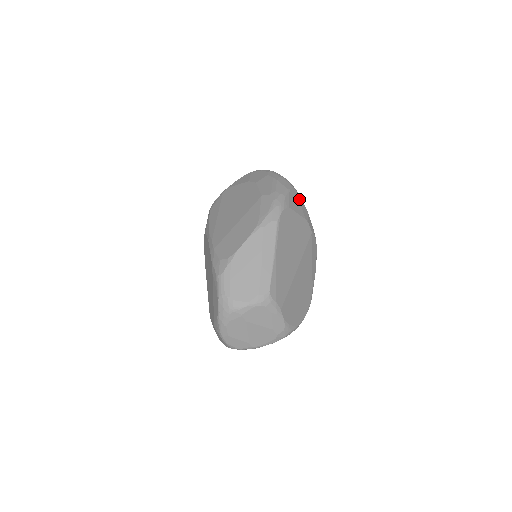
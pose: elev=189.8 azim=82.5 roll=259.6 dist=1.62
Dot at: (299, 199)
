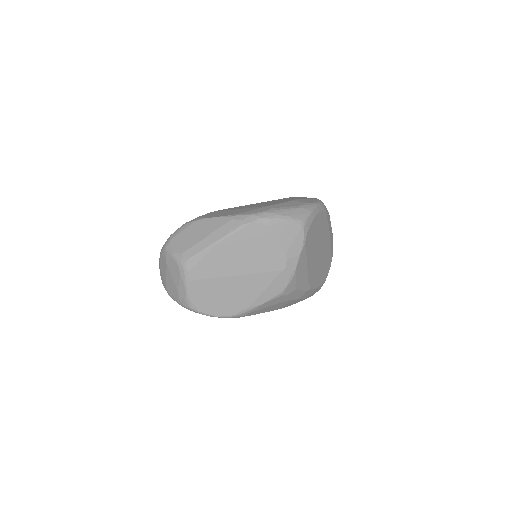
Dot at: (298, 236)
